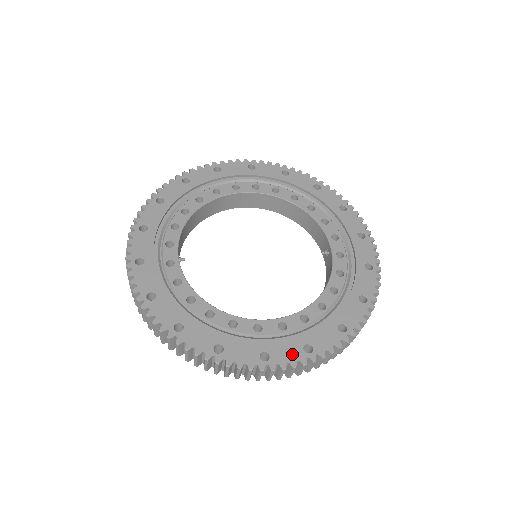
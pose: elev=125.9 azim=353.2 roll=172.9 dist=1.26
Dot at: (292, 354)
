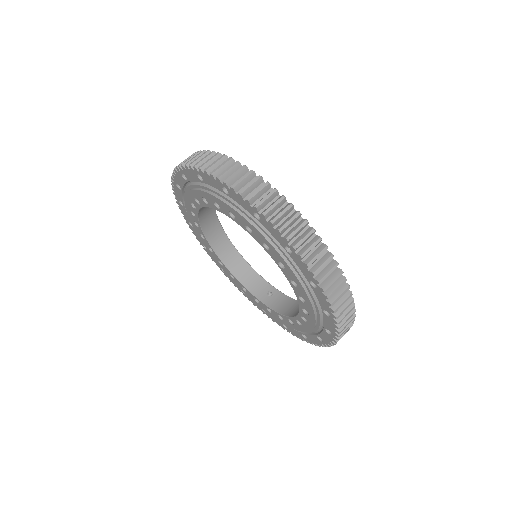
Dot at: occluded
